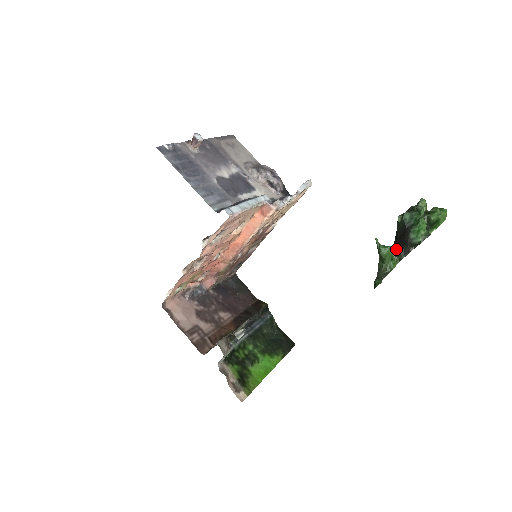
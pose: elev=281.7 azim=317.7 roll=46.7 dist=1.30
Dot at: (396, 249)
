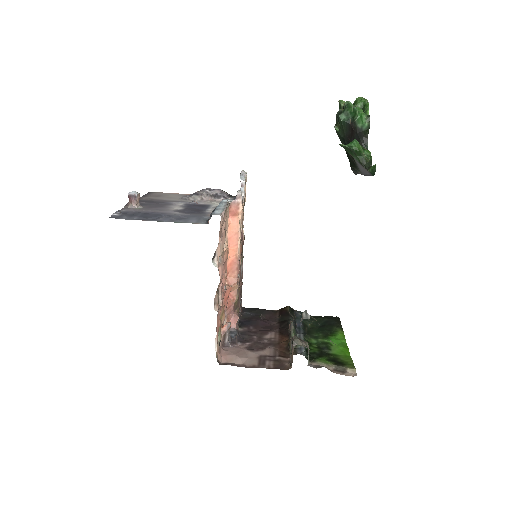
Dot at: occluded
